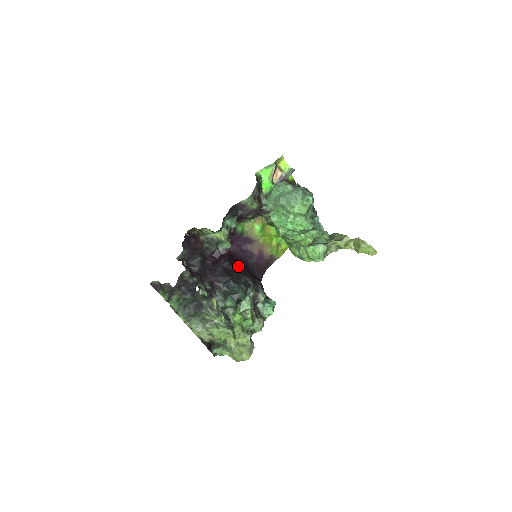
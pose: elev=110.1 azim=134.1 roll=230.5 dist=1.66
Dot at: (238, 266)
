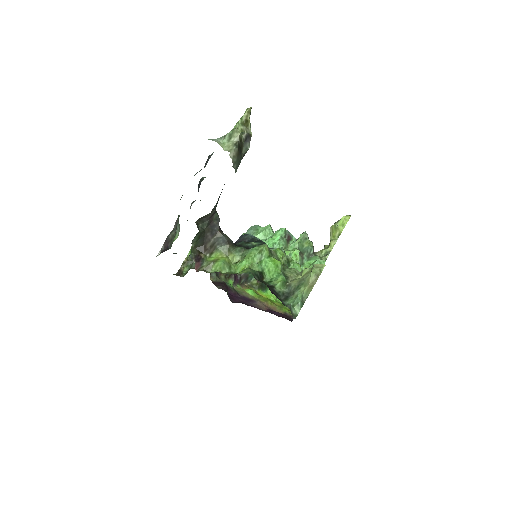
Dot at: occluded
